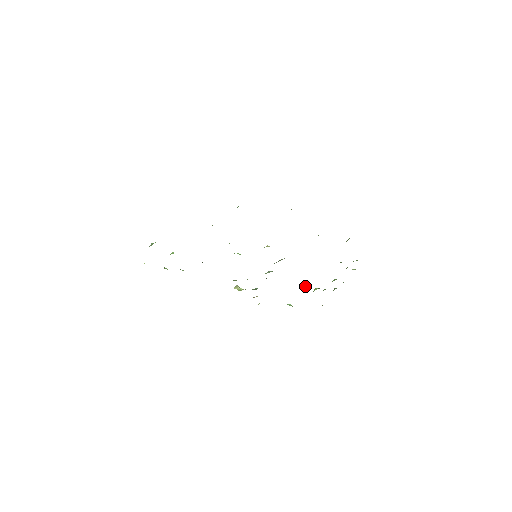
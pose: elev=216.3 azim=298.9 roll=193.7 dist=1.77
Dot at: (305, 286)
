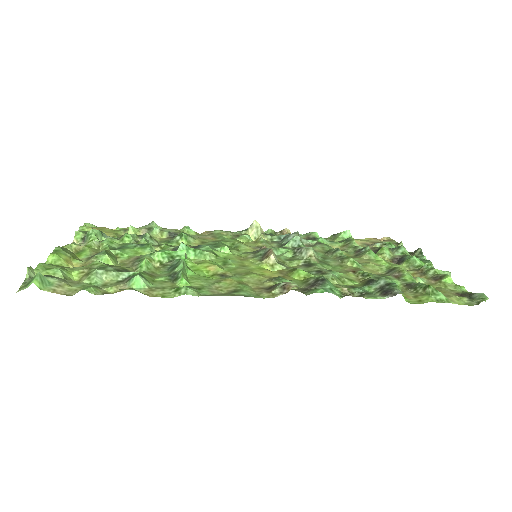
Dot at: (362, 249)
